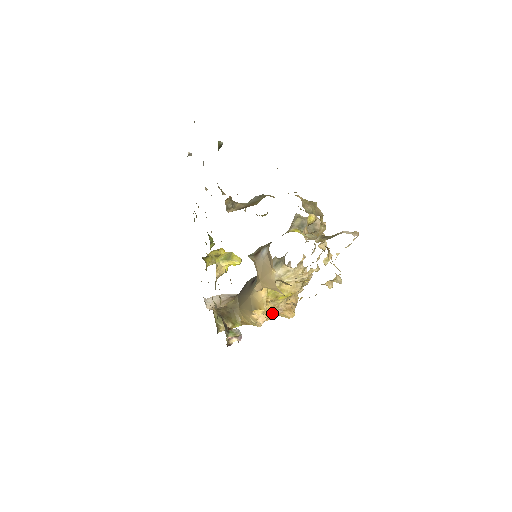
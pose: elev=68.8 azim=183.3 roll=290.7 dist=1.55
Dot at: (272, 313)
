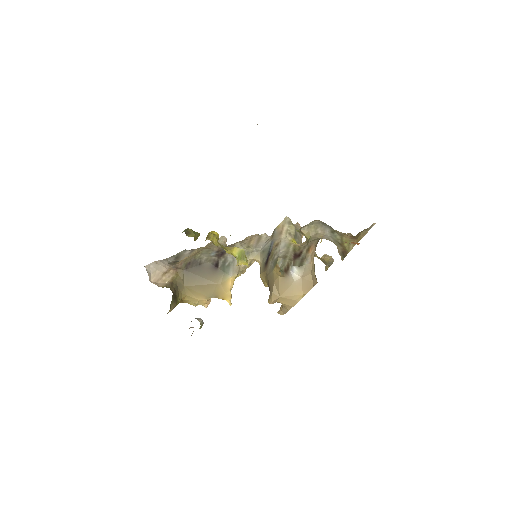
Dot at: occluded
